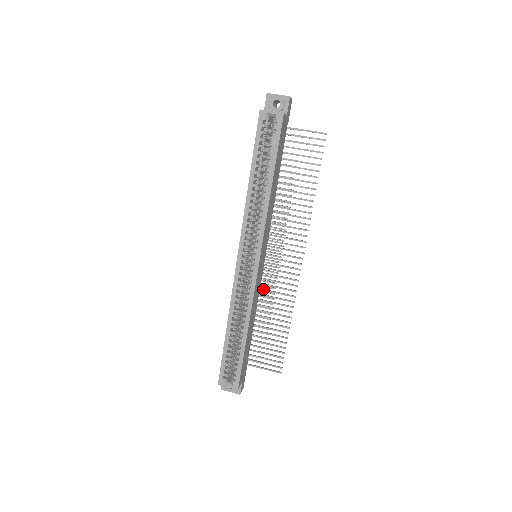
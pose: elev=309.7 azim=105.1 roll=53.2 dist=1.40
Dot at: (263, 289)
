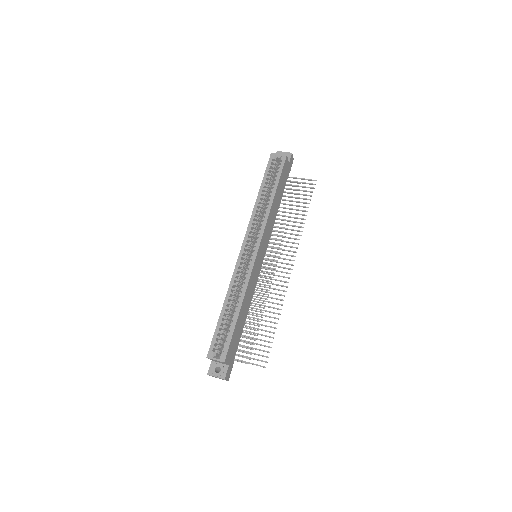
Dot at: occluded
